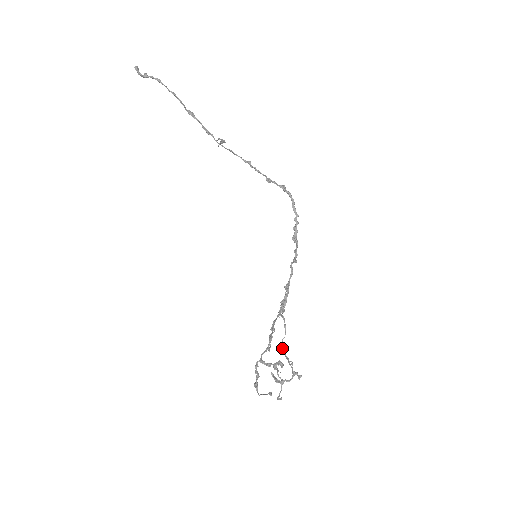
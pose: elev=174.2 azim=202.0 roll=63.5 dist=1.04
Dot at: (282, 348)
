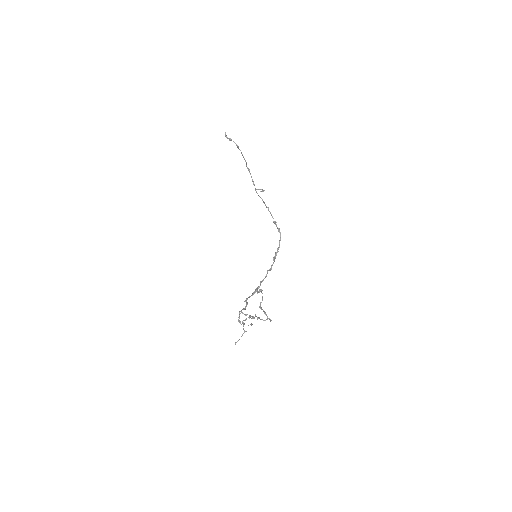
Dot at: (260, 306)
